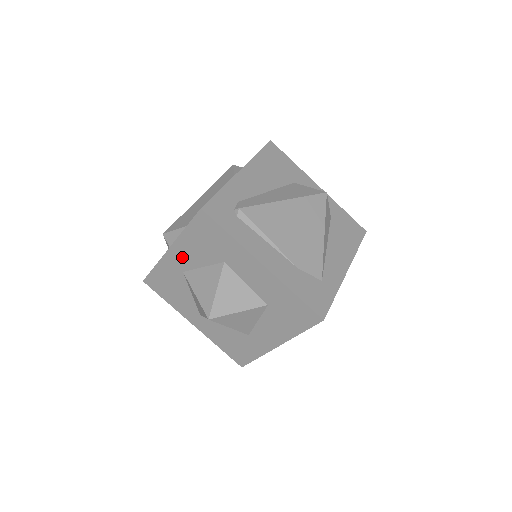
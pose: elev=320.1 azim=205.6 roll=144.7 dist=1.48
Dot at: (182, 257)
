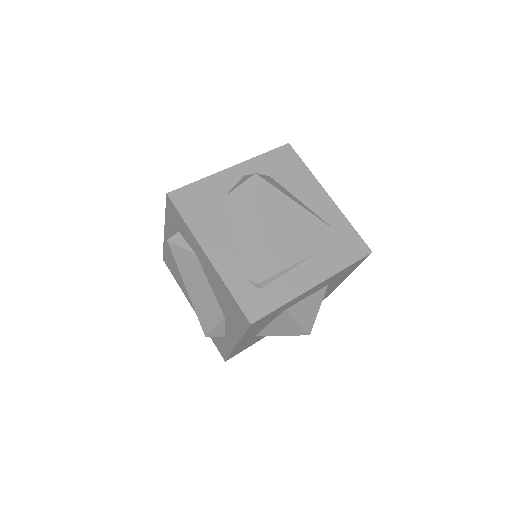
Dot at: occluded
